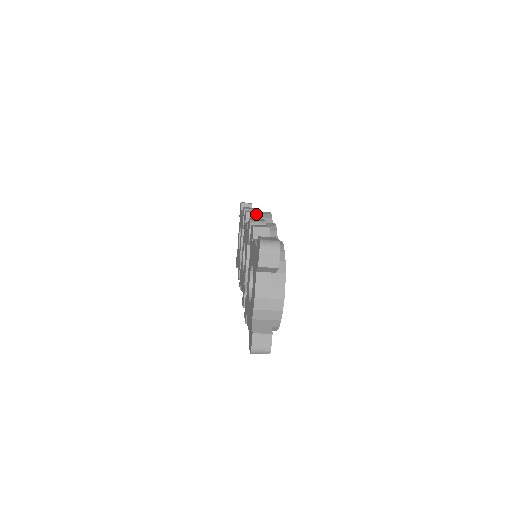
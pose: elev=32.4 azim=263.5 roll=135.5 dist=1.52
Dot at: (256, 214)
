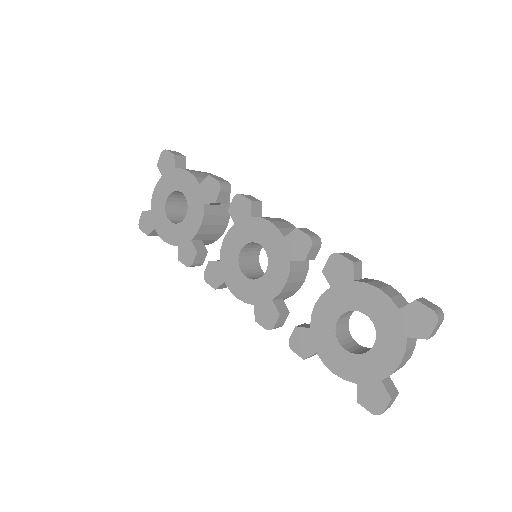
Dot at: (259, 203)
